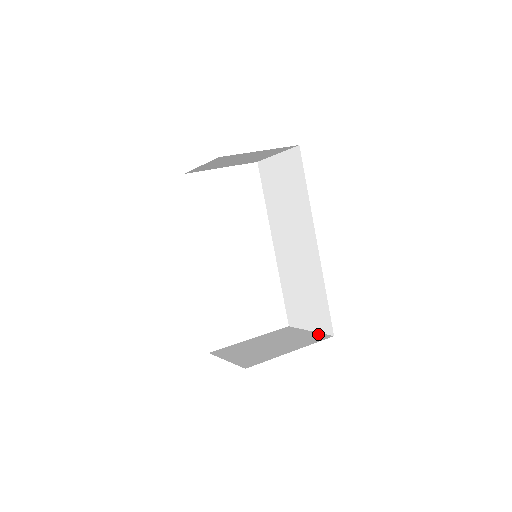
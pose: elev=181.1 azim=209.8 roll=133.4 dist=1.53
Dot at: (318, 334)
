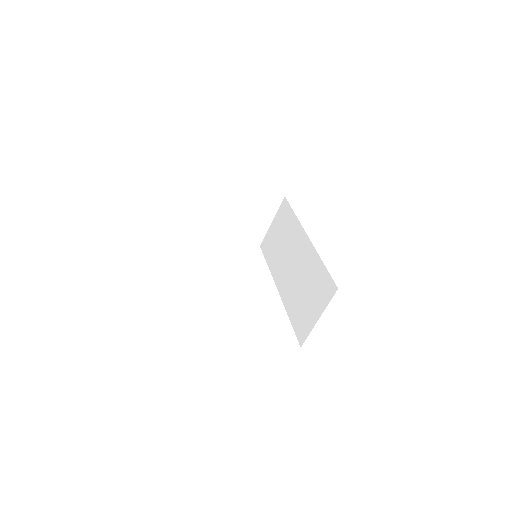
Dot at: occluded
